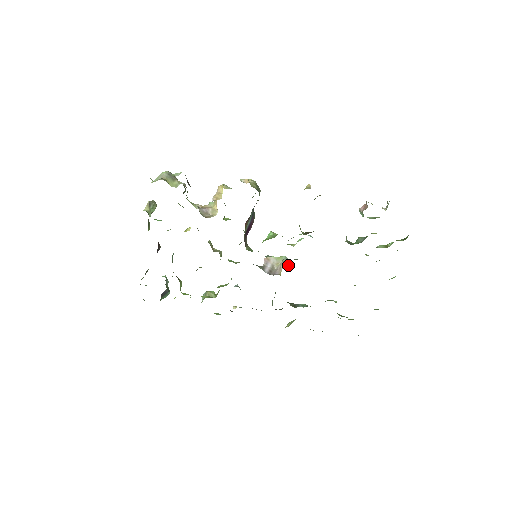
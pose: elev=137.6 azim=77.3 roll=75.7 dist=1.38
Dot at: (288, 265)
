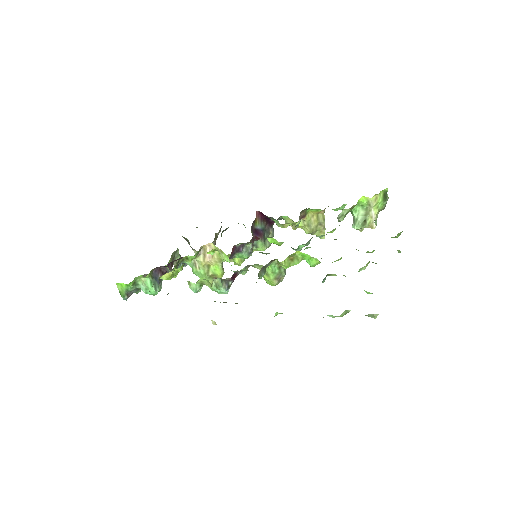
Dot at: occluded
